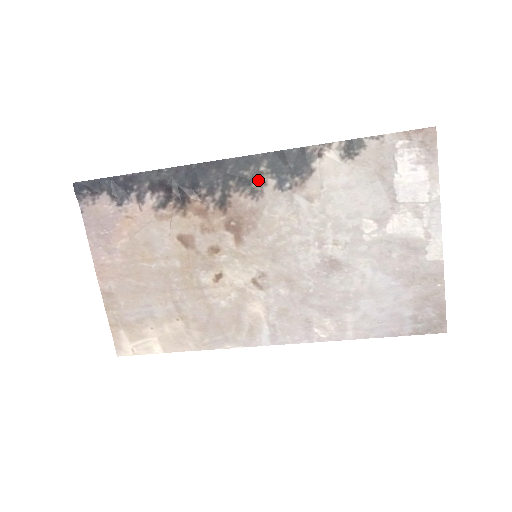
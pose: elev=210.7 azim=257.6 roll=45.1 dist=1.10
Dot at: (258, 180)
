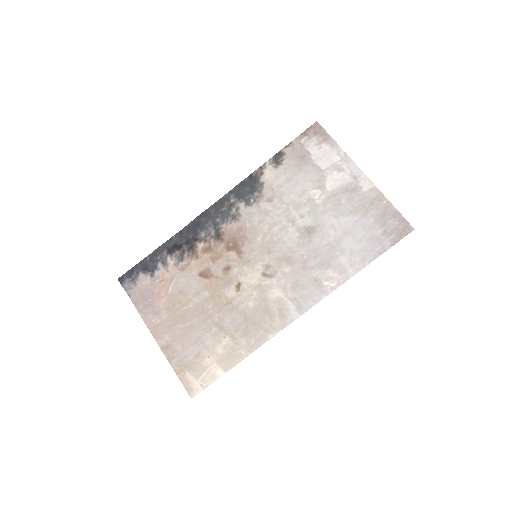
Dot at: (233, 208)
